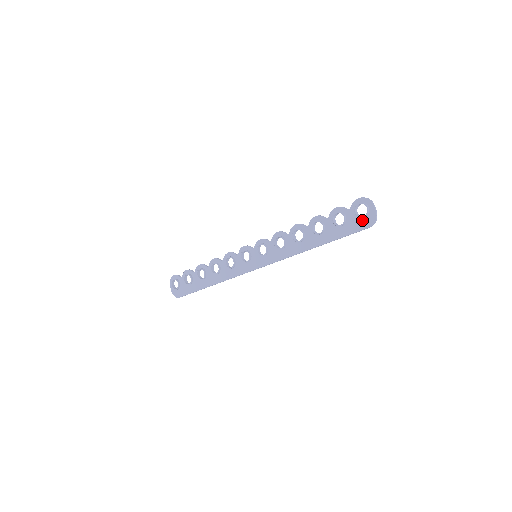
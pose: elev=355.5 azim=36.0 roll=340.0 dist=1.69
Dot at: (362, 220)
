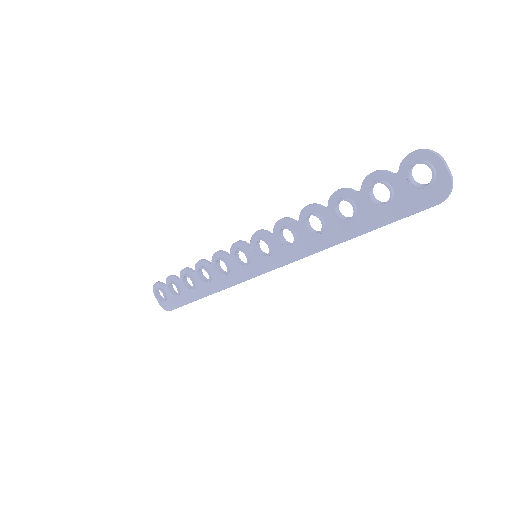
Dot at: (424, 192)
